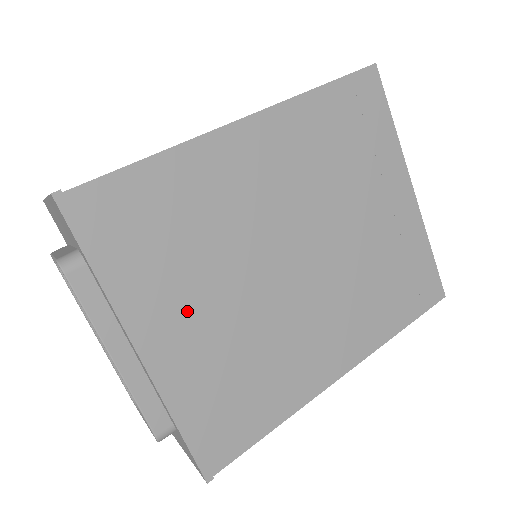
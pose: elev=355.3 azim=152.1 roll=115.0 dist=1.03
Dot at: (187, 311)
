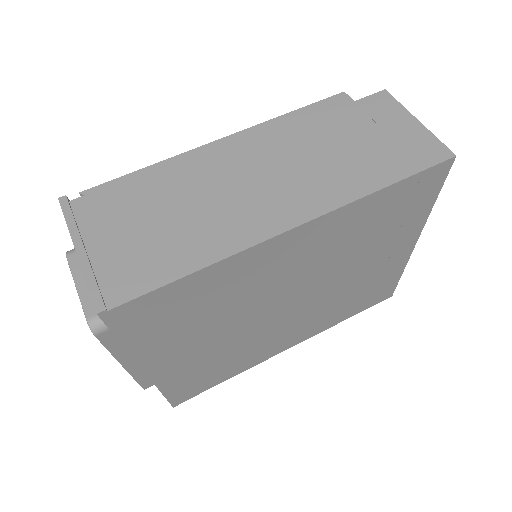
Dot at: (190, 347)
